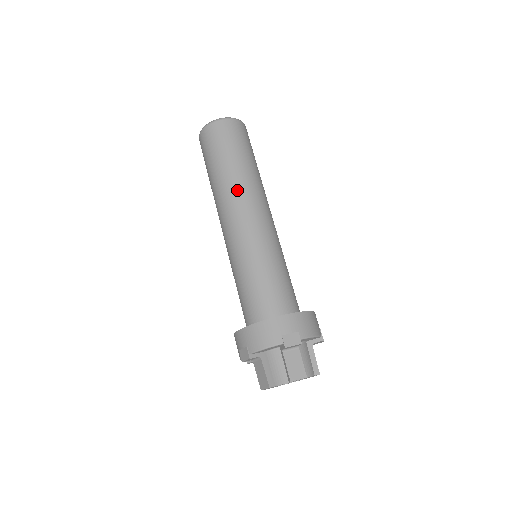
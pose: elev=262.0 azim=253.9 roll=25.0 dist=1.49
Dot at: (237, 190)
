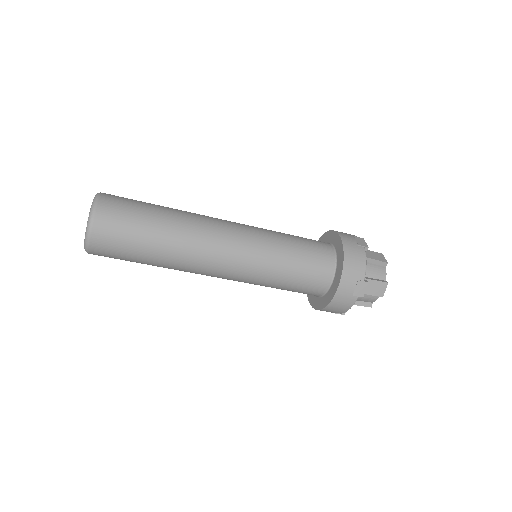
Dot at: (191, 260)
